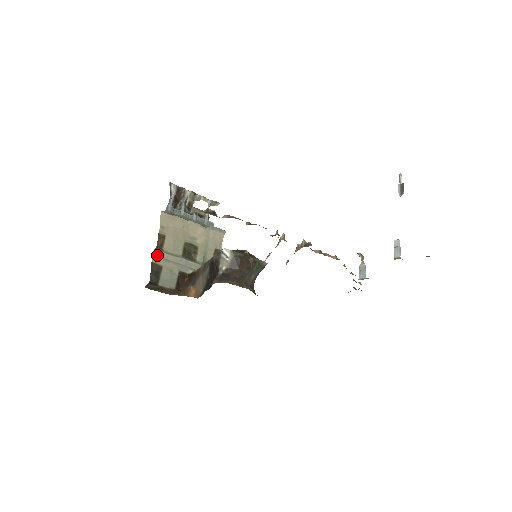
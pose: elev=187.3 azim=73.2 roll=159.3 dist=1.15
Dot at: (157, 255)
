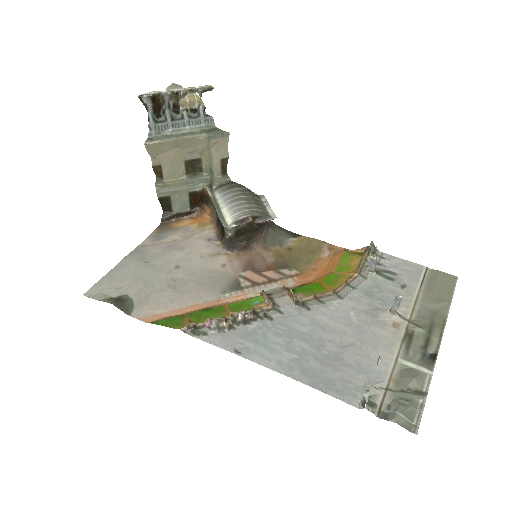
Dot at: (160, 188)
